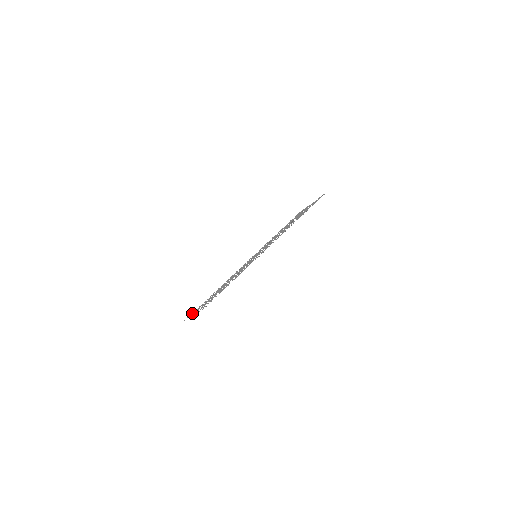
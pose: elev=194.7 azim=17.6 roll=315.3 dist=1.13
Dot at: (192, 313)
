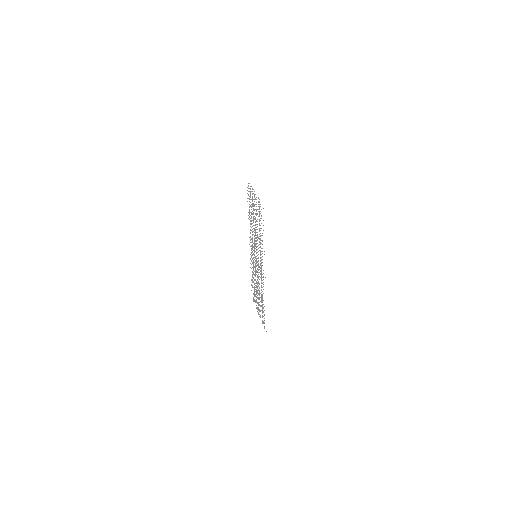
Dot at: (253, 298)
